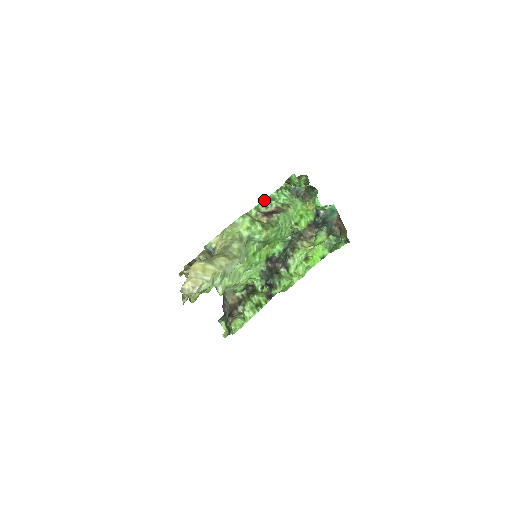
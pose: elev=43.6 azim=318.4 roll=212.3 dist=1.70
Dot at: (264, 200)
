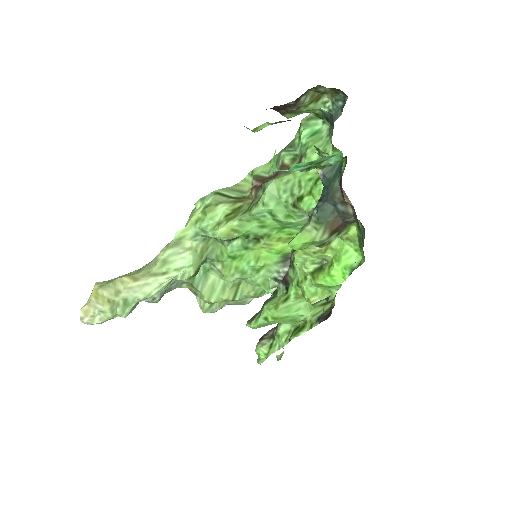
Dot at: (280, 151)
